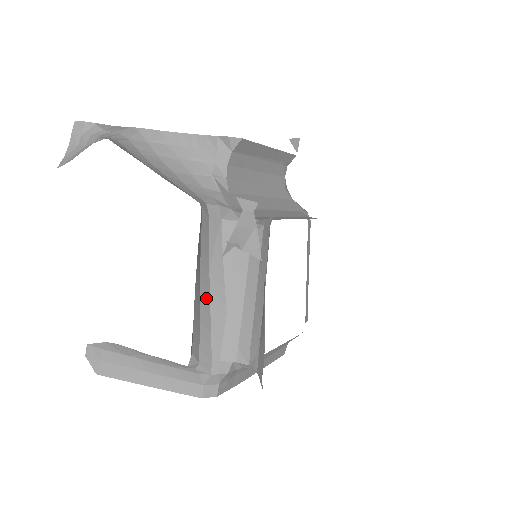
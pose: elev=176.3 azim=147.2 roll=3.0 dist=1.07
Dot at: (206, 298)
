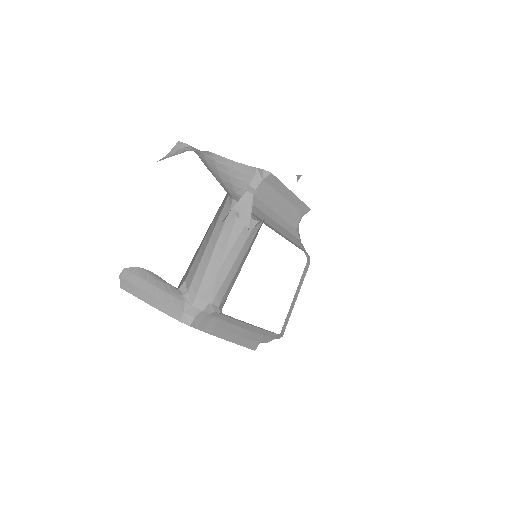
Dot at: (209, 254)
